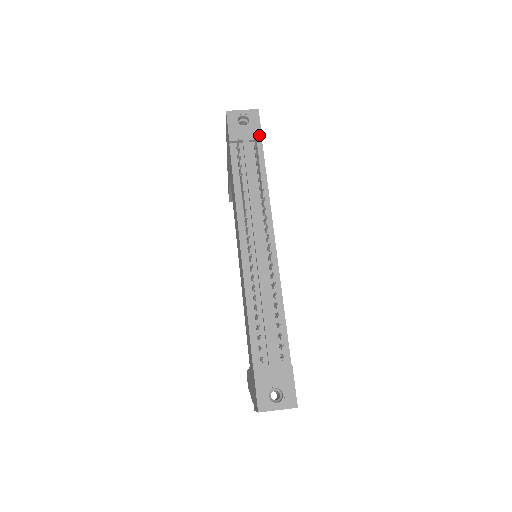
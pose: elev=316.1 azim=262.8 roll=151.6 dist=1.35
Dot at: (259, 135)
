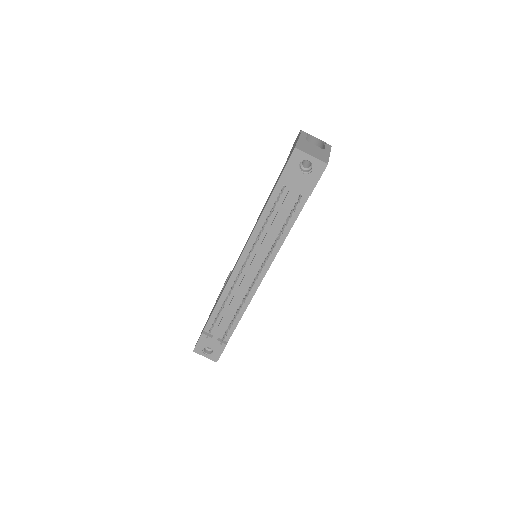
Dot at: (310, 191)
